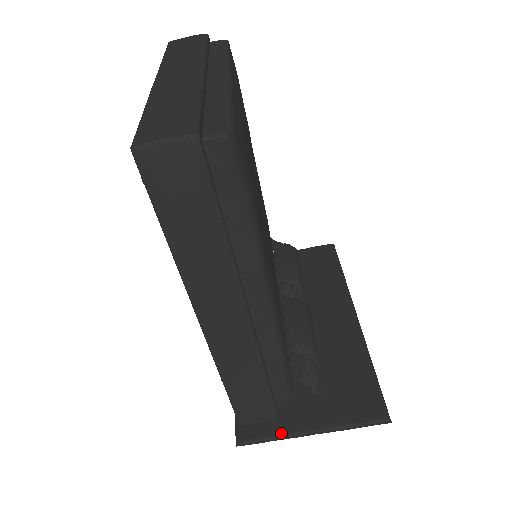
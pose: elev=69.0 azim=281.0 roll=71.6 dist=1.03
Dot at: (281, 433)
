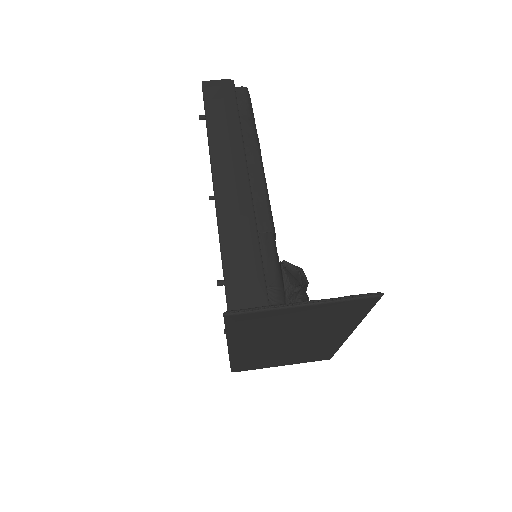
Dot at: (271, 305)
